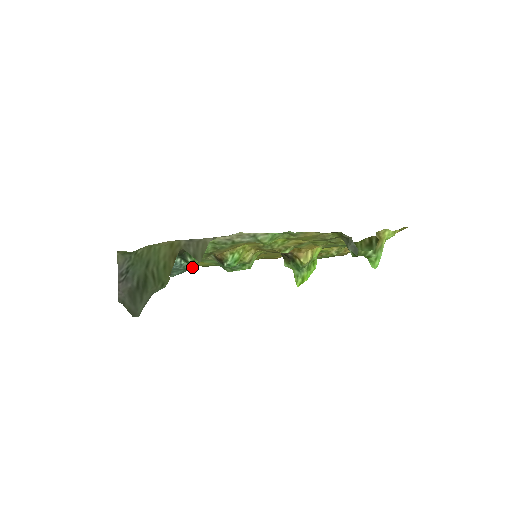
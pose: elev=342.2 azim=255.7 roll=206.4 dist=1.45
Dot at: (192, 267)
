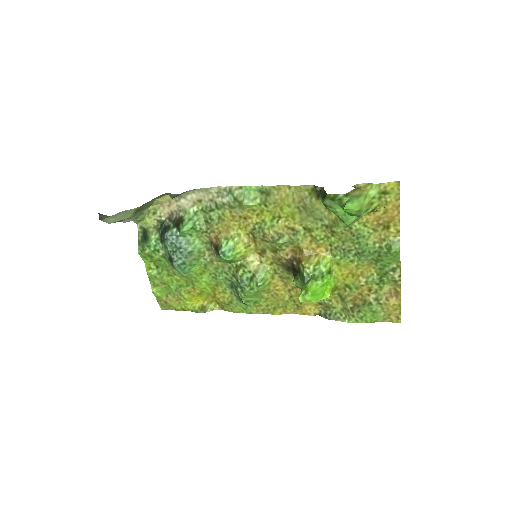
Dot at: (190, 250)
